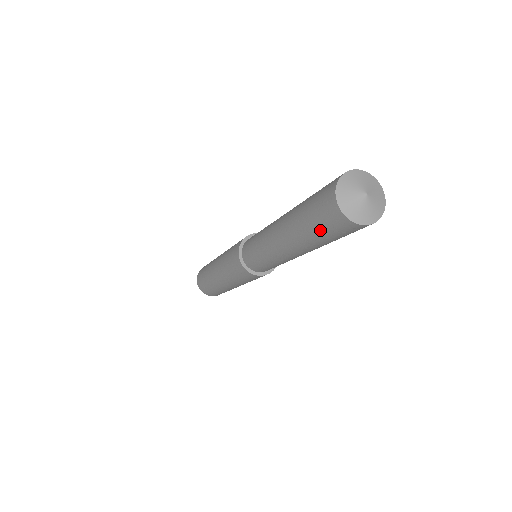
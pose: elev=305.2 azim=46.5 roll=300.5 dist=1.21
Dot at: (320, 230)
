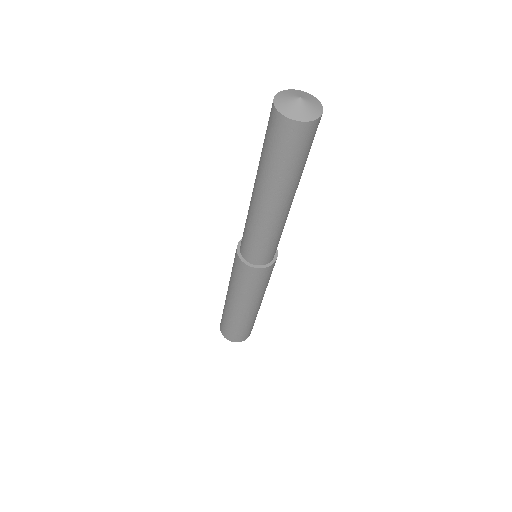
Dot at: (271, 149)
